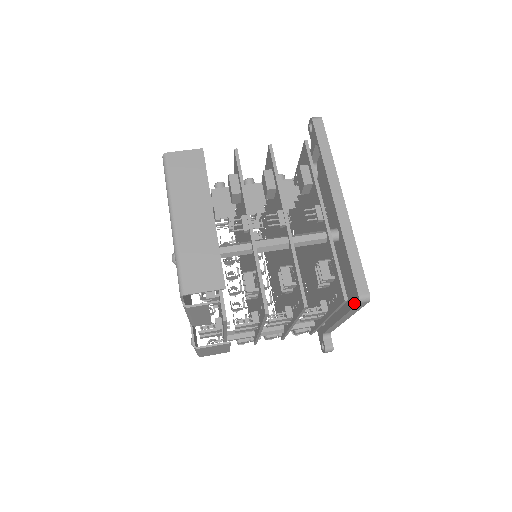
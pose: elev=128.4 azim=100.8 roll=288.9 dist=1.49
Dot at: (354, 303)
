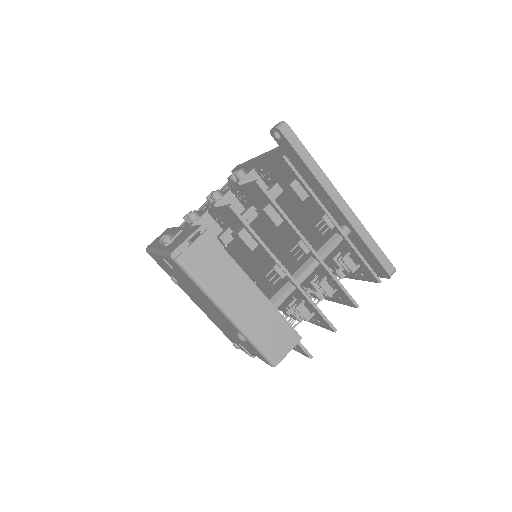
Dot at: (381, 276)
